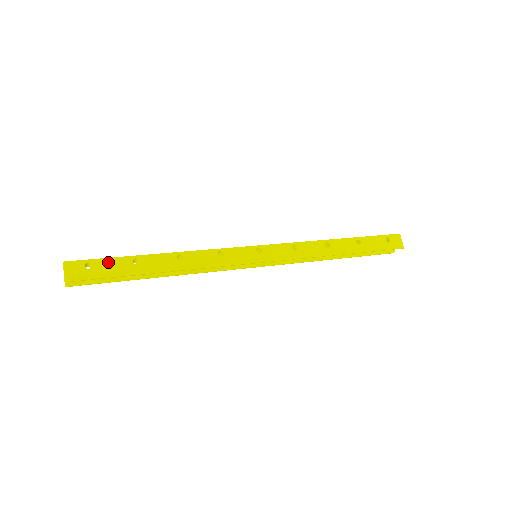
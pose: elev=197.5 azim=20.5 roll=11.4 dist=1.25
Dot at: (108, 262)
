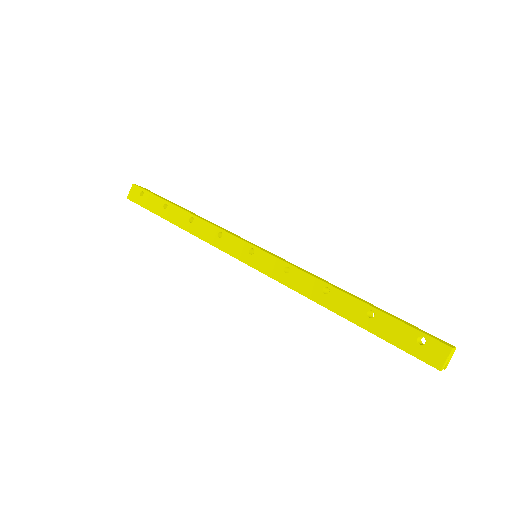
Dot at: (152, 197)
